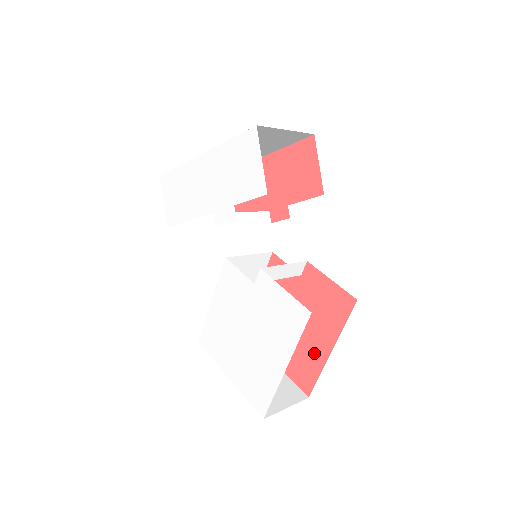
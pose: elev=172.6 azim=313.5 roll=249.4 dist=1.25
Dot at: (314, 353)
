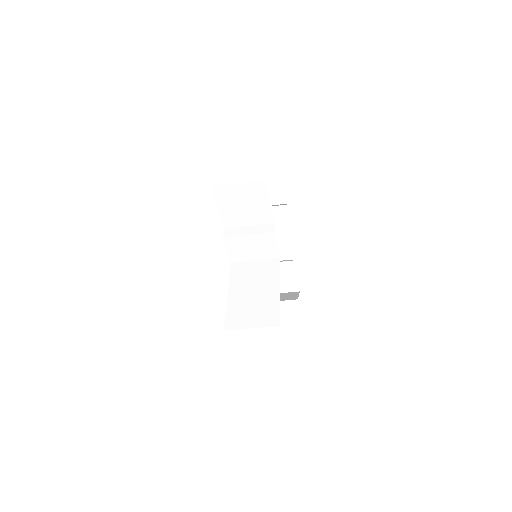
Dot at: occluded
